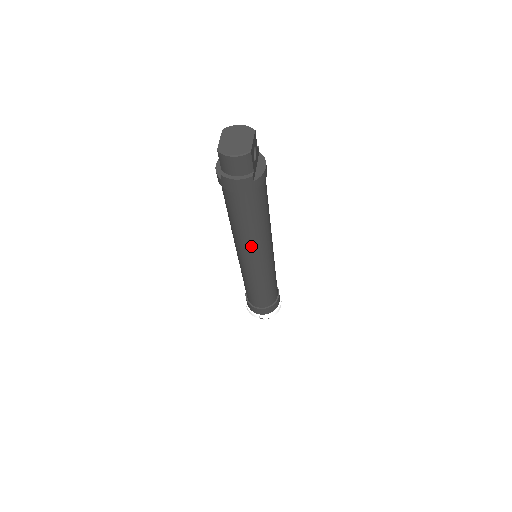
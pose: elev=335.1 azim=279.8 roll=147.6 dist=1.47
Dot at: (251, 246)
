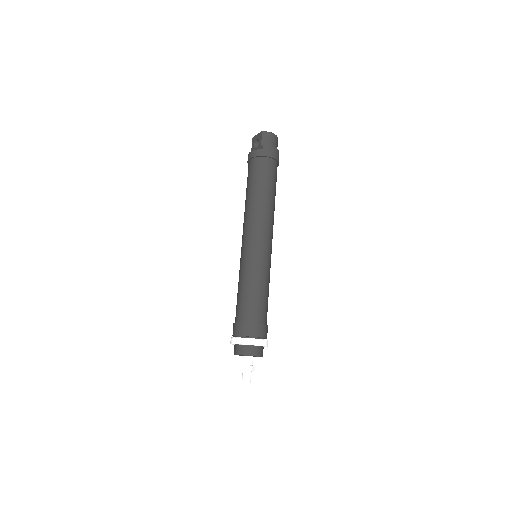
Dot at: (269, 218)
